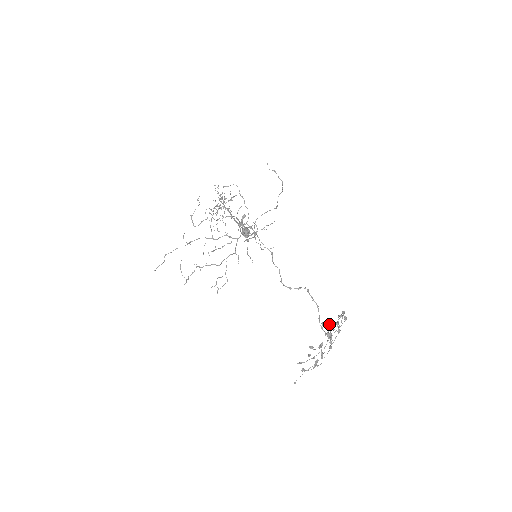
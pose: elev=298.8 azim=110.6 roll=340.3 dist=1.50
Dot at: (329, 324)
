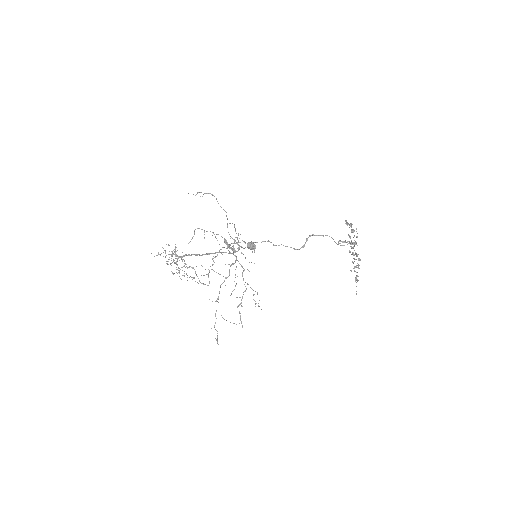
Dot at: occluded
